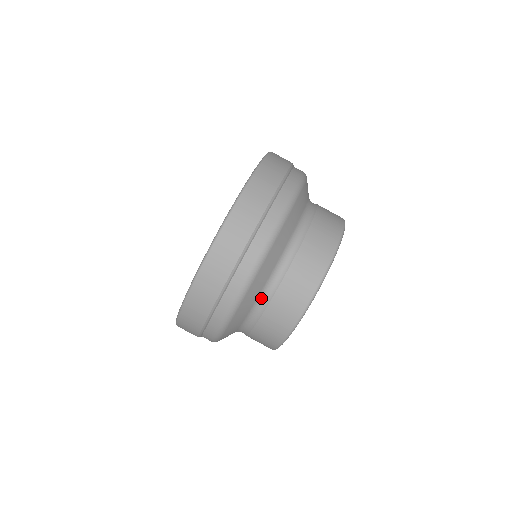
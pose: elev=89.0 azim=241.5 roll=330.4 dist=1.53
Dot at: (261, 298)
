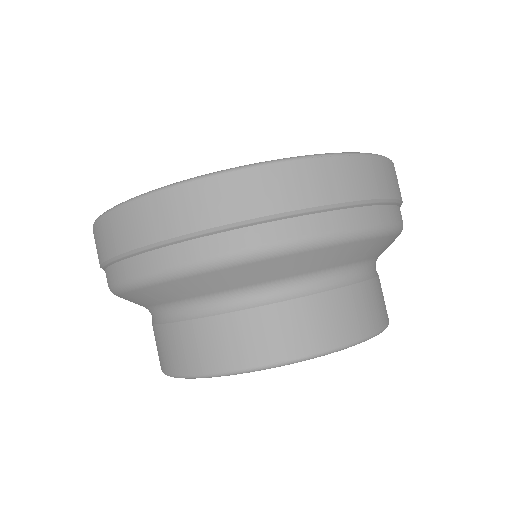
Dot at: (176, 307)
